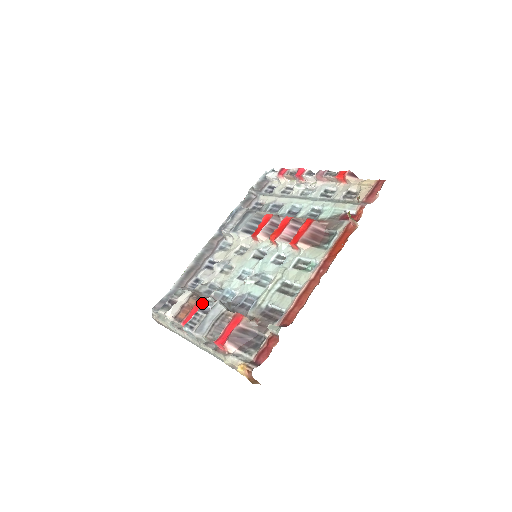
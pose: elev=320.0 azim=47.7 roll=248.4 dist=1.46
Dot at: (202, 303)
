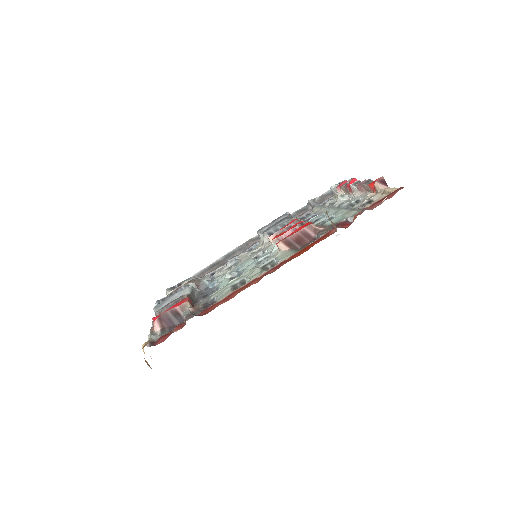
Dot at: (182, 286)
